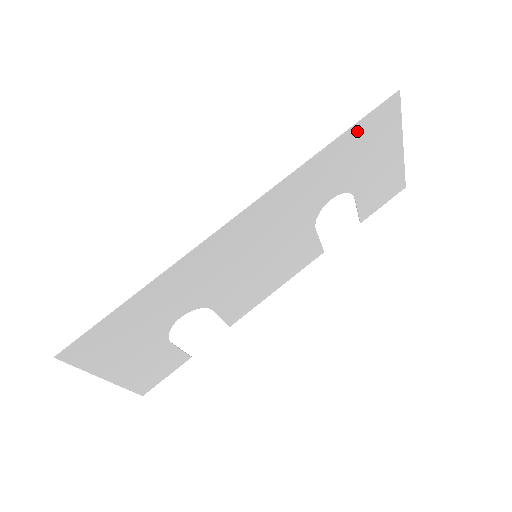
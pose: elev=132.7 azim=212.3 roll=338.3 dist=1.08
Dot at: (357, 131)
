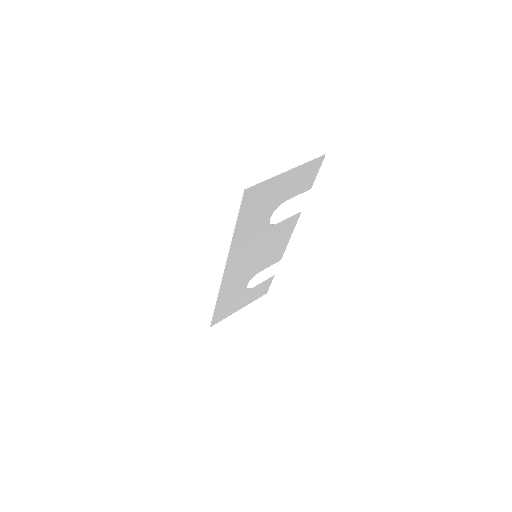
Dot at: (243, 214)
